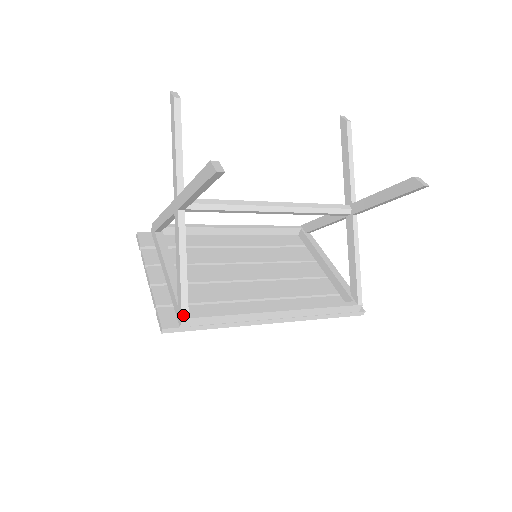
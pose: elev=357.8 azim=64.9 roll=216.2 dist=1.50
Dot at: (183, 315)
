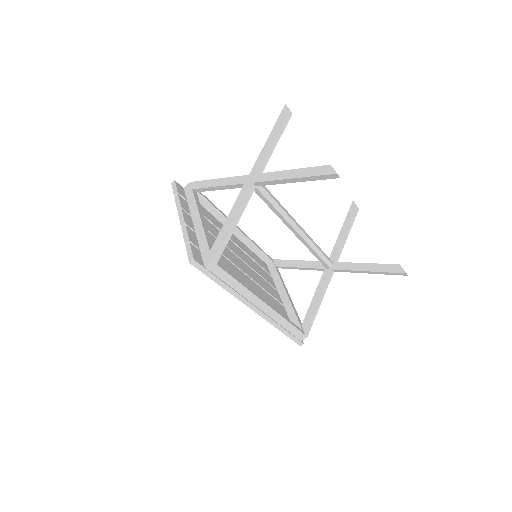
Dot at: (215, 259)
